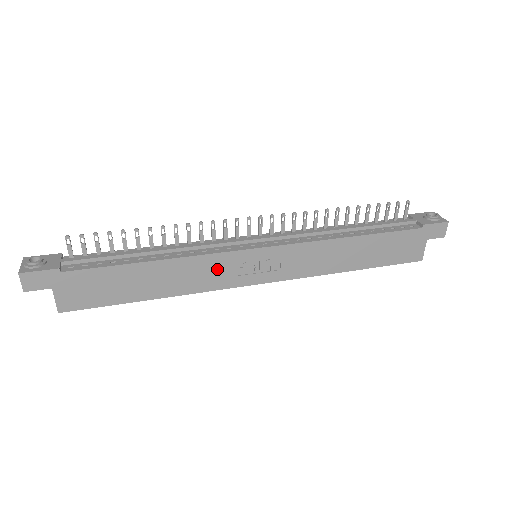
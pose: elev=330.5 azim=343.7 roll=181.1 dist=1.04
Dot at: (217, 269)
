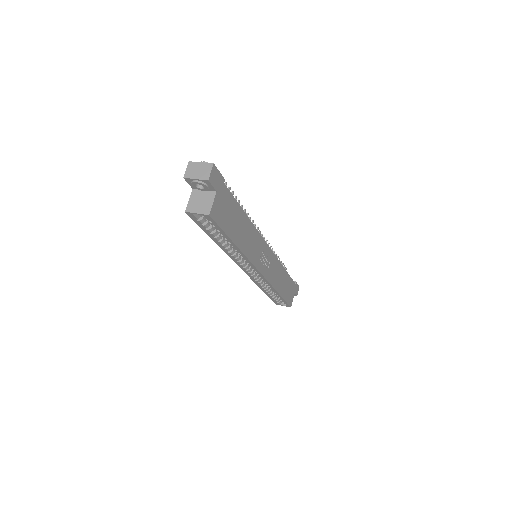
Dot at: (257, 246)
